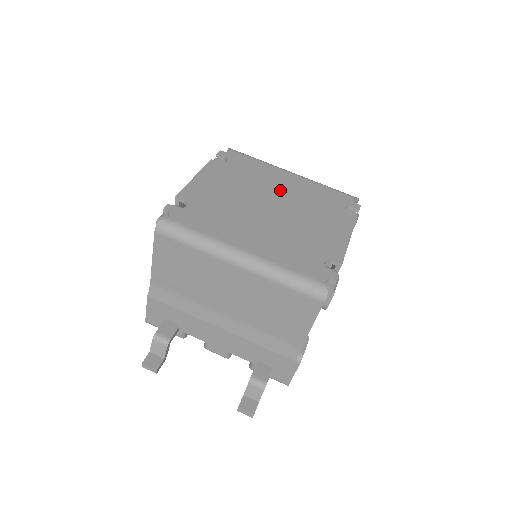
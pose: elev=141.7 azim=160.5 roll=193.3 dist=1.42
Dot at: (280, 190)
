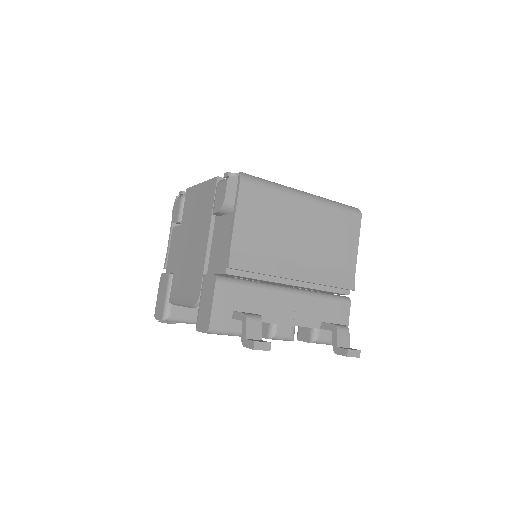
Dot at: occluded
